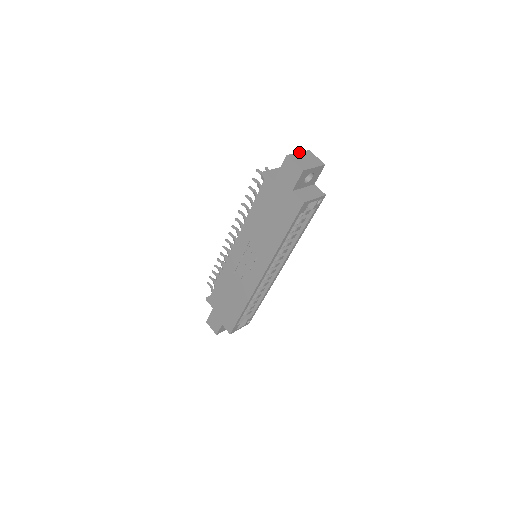
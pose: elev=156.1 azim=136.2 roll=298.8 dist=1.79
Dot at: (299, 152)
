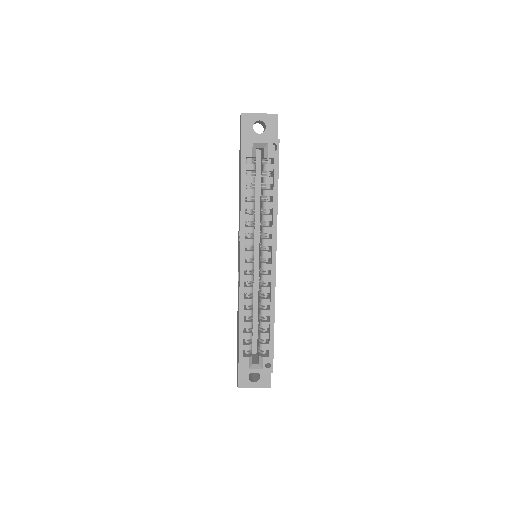
Dot at: occluded
